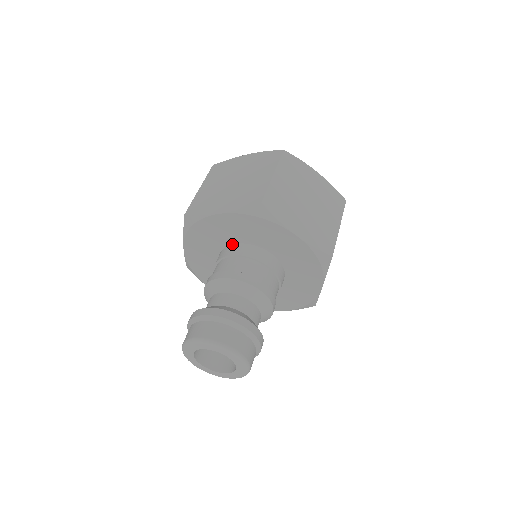
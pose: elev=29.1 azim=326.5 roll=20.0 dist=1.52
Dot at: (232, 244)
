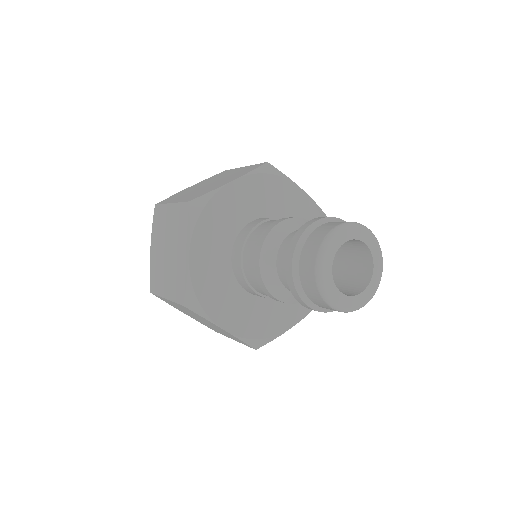
Dot at: (231, 262)
